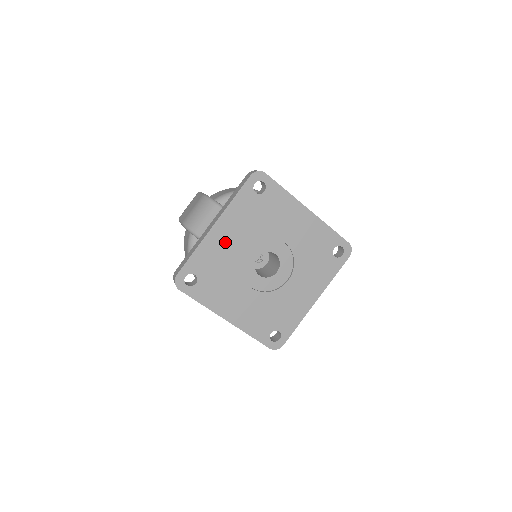
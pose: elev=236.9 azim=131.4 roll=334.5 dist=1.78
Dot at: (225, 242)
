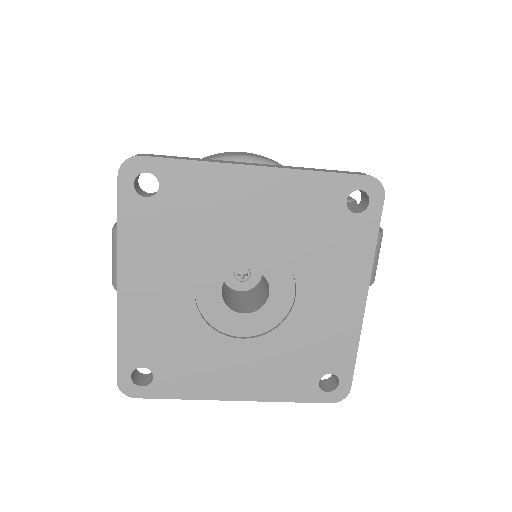
Dot at: (153, 299)
